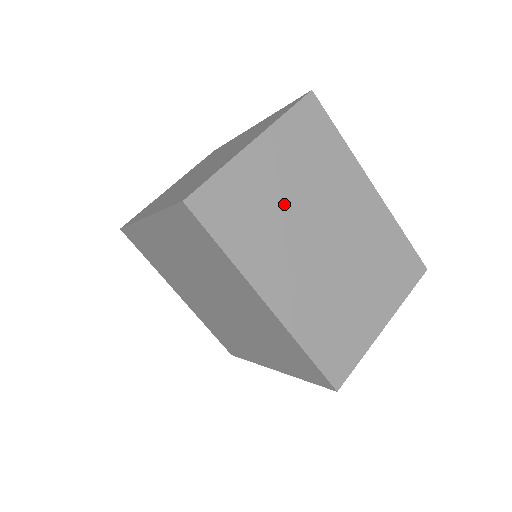
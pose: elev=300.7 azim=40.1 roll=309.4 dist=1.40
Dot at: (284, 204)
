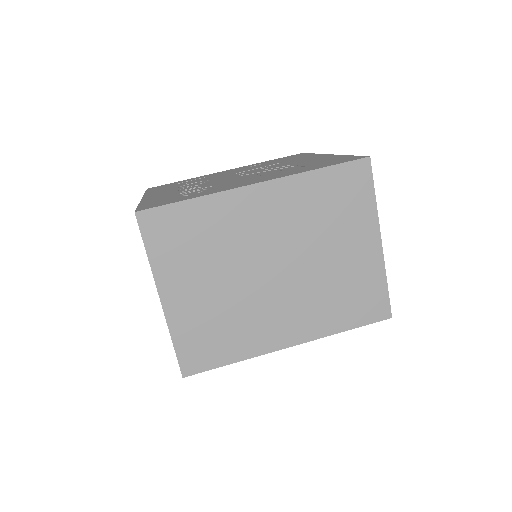
Dot at: (224, 295)
